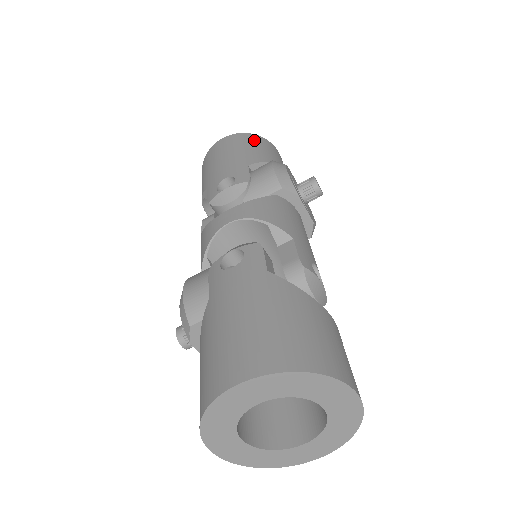
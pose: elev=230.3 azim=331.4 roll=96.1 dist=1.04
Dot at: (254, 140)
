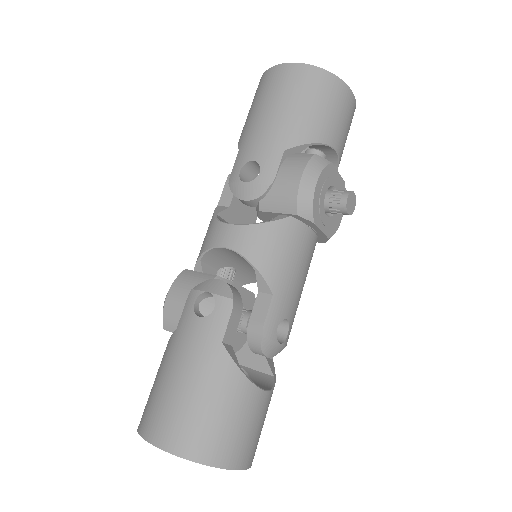
Dot at: (319, 88)
